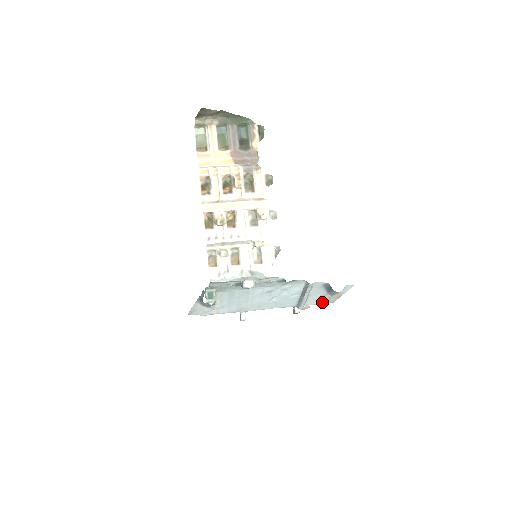
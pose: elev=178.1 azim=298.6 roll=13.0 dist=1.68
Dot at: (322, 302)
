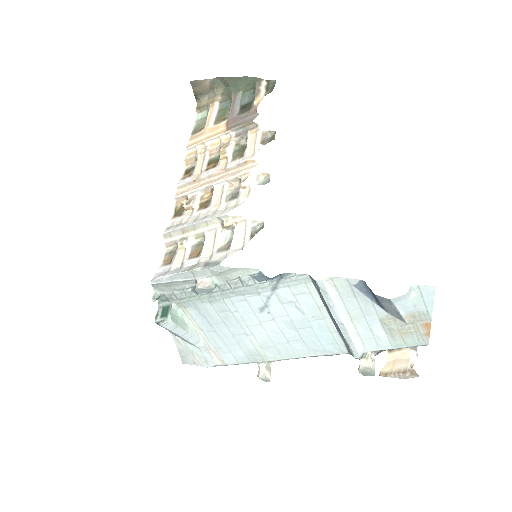
Dot at: (399, 342)
